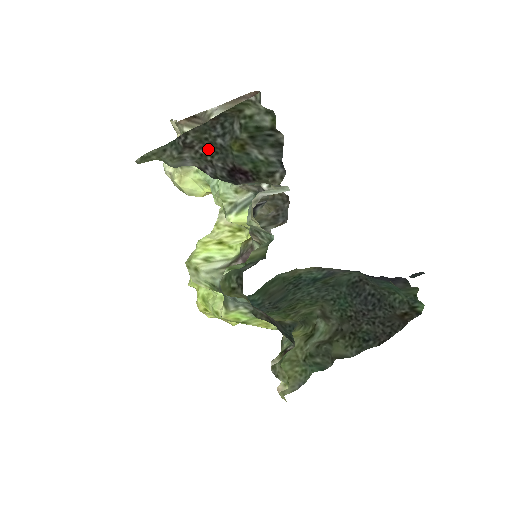
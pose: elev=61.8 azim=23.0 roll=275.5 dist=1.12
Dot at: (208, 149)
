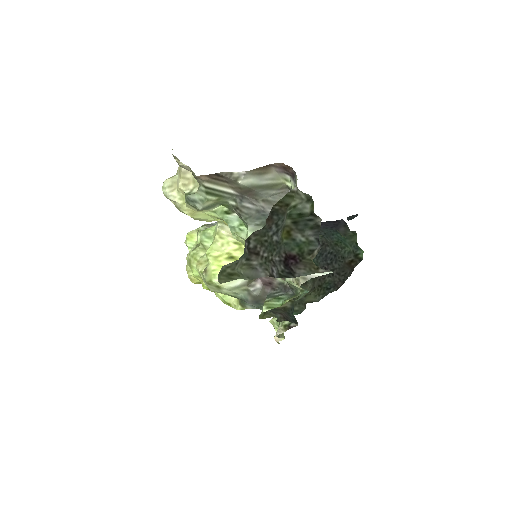
Dot at: (269, 250)
